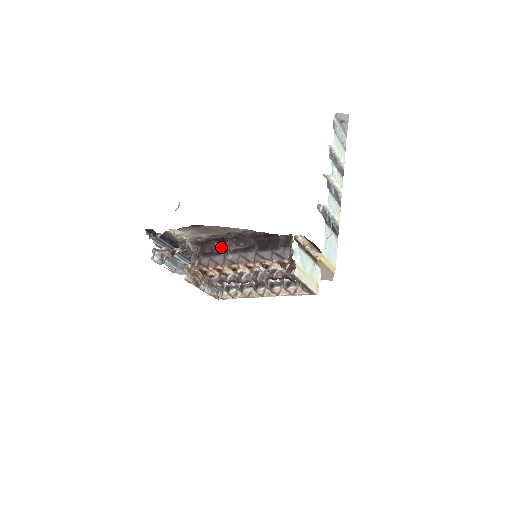
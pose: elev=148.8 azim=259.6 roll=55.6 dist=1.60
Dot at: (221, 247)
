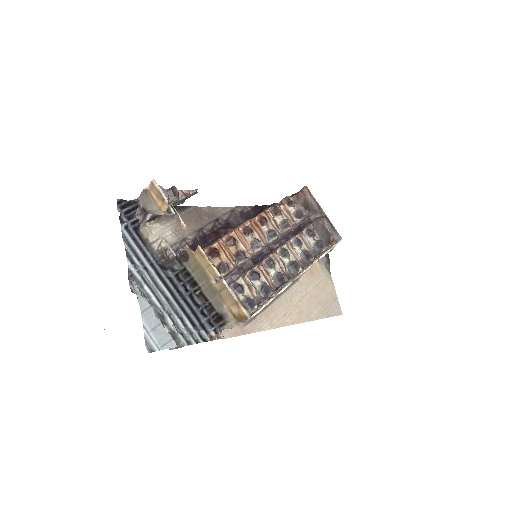
Dot at: occluded
